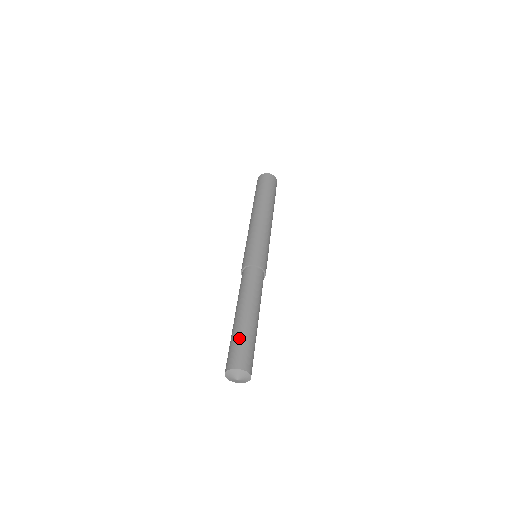
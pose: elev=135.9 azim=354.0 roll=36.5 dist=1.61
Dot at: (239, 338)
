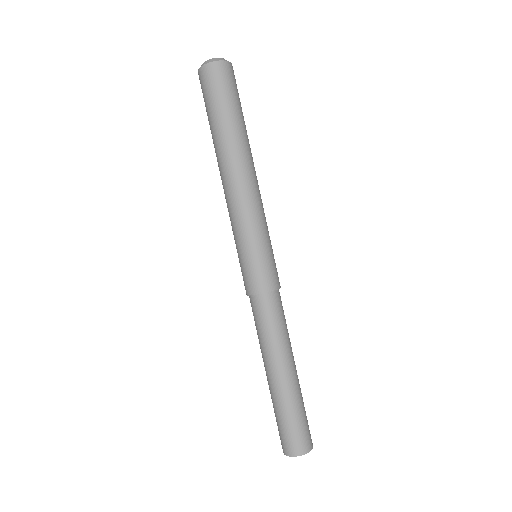
Dot at: (288, 415)
